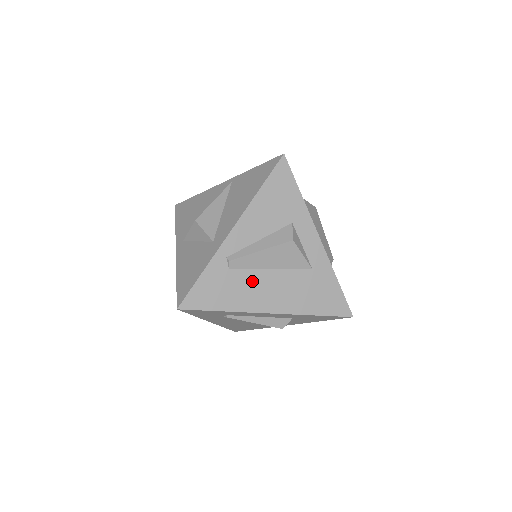
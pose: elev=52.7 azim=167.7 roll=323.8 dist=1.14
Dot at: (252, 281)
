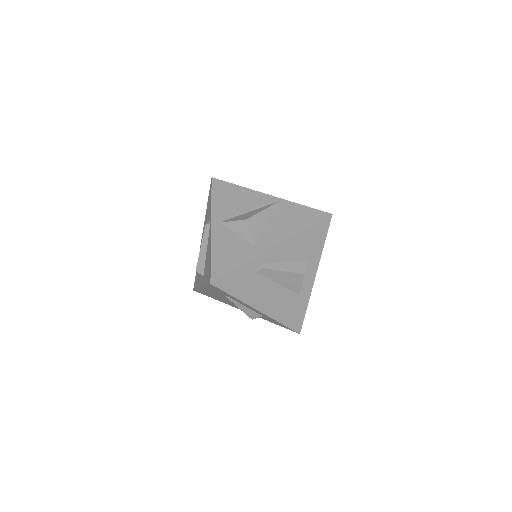
Dot at: (264, 286)
